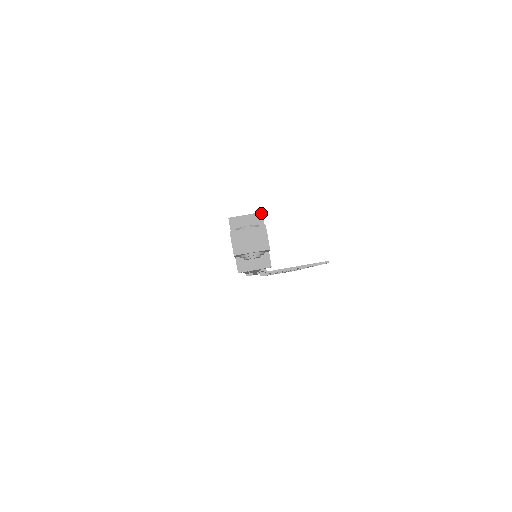
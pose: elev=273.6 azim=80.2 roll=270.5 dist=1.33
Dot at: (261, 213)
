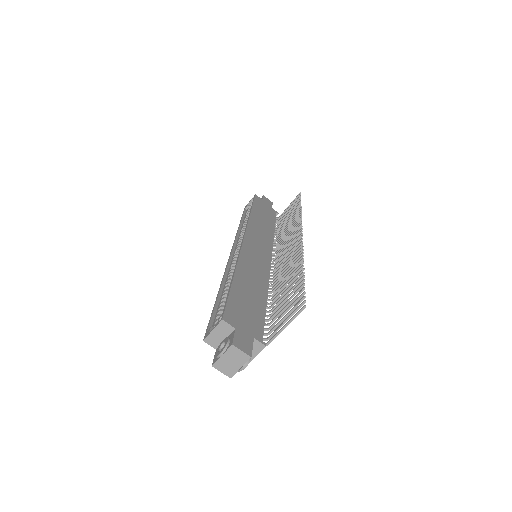
Dot at: (222, 321)
